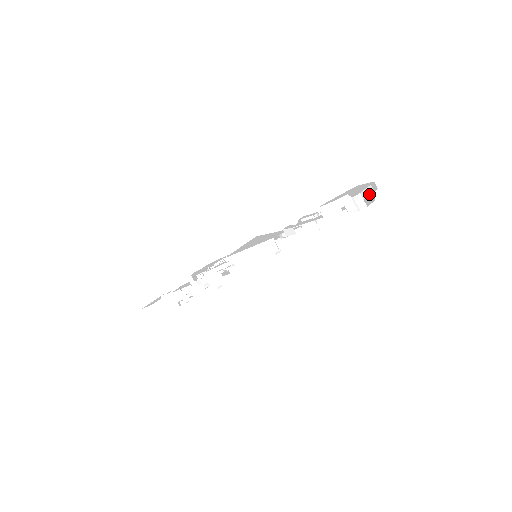
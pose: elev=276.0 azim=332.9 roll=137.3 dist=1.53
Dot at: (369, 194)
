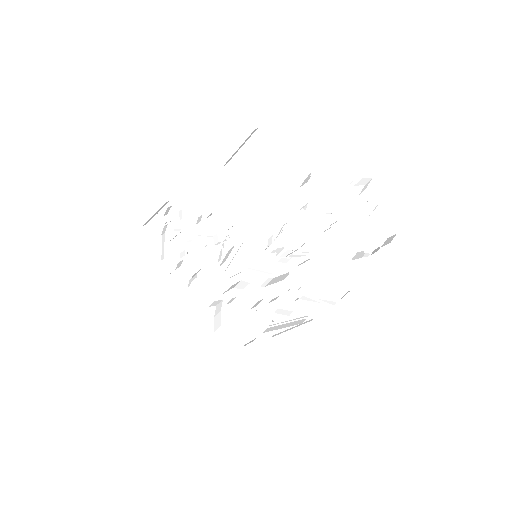
Dot at: occluded
